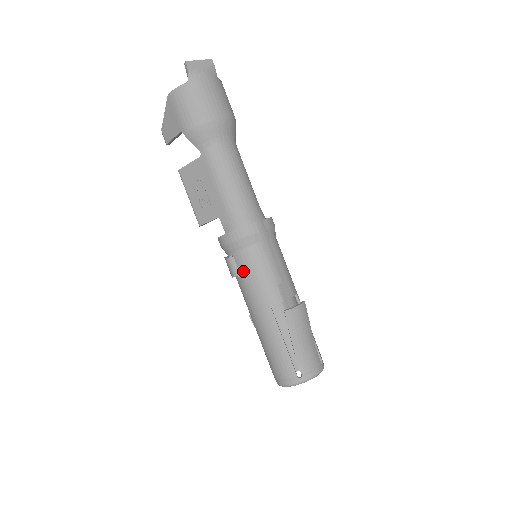
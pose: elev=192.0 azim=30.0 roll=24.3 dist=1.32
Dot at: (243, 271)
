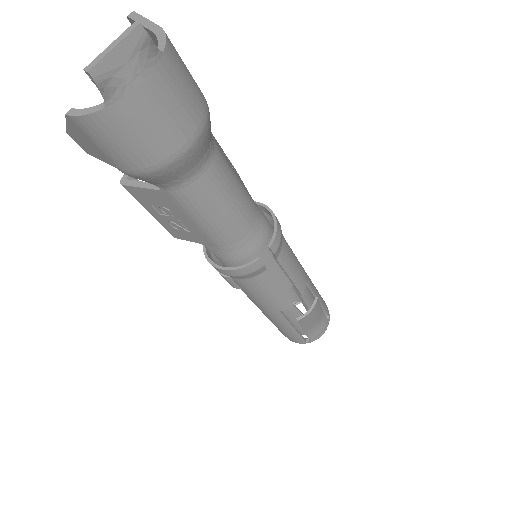
Dot at: (245, 290)
